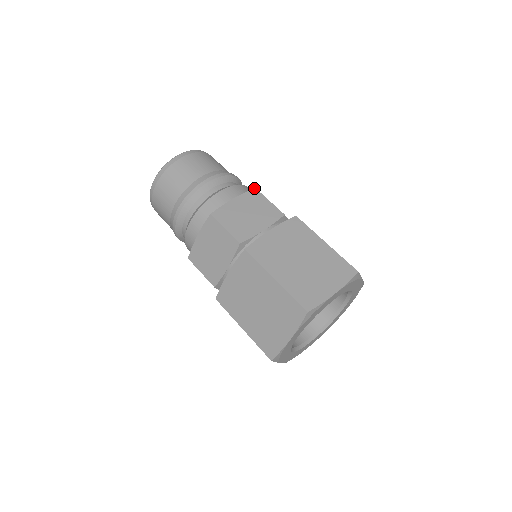
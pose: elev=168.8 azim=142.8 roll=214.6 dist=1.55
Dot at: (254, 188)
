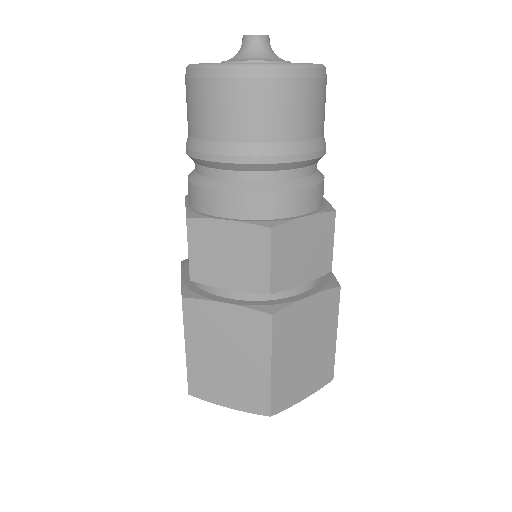
Dot at: (335, 211)
